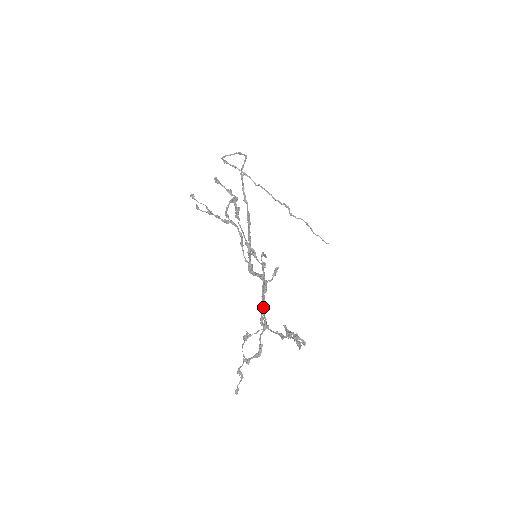
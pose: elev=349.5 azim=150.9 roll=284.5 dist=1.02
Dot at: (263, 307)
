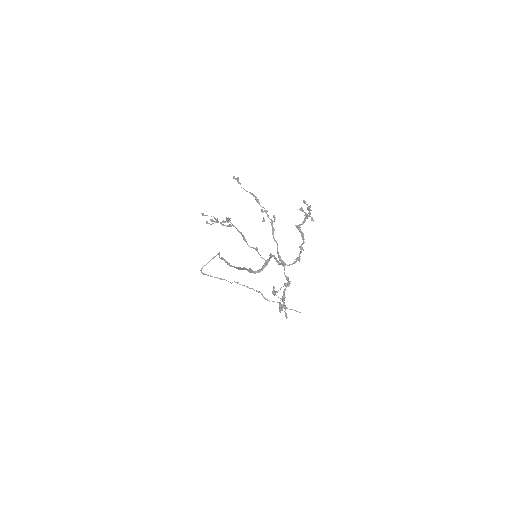
Dot at: (277, 247)
